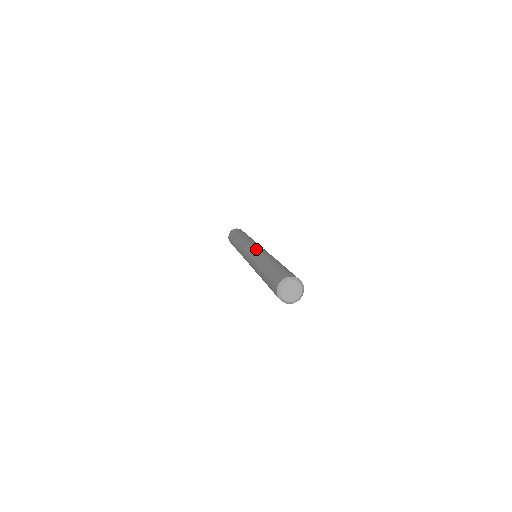
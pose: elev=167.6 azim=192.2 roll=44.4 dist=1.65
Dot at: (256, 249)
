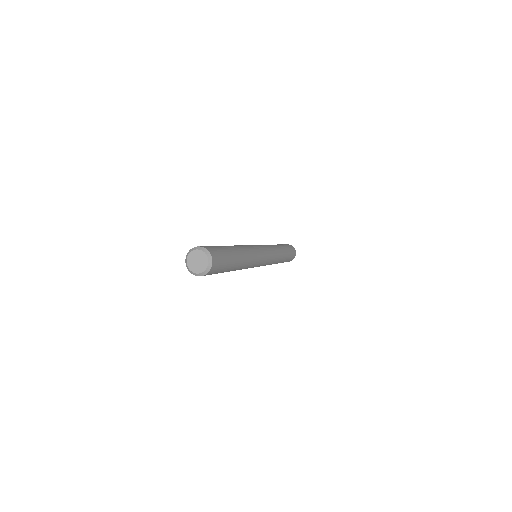
Dot at: (254, 245)
